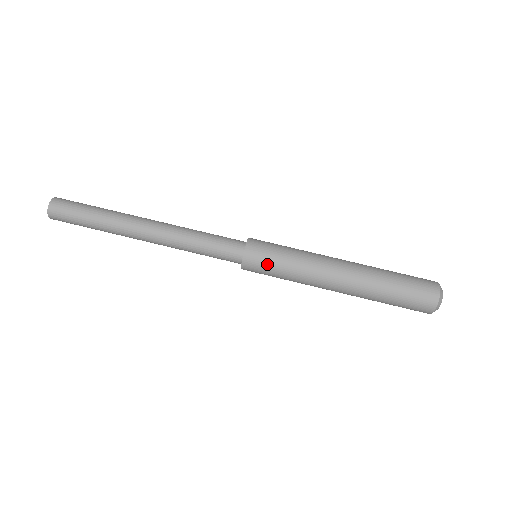
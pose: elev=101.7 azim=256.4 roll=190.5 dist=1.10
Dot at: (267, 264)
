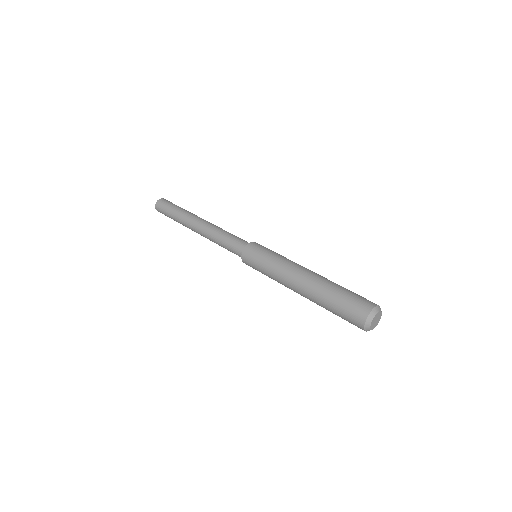
Dot at: (264, 249)
